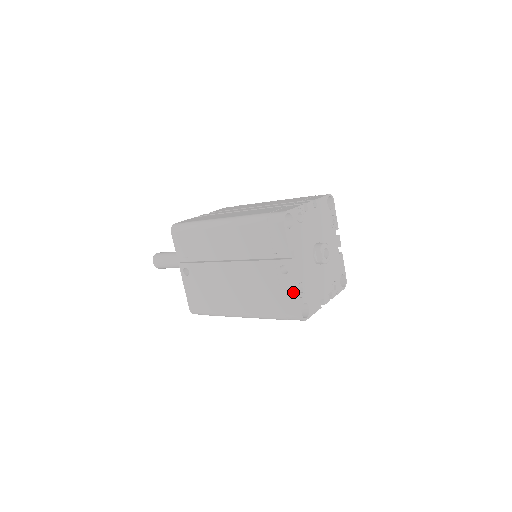
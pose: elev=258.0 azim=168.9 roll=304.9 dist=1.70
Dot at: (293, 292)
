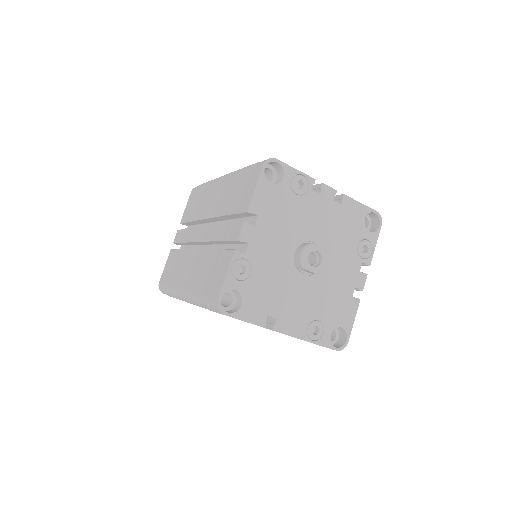
Dot at: occluded
